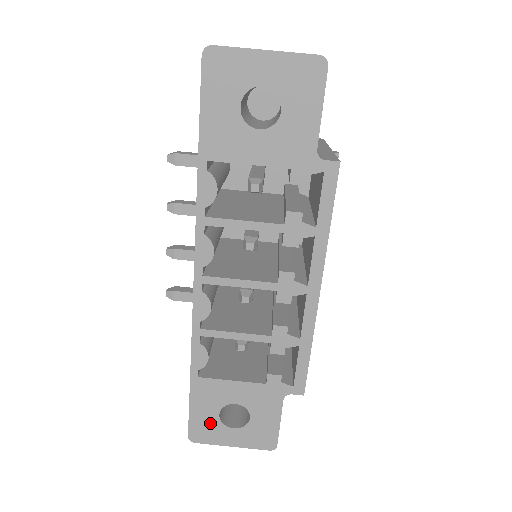
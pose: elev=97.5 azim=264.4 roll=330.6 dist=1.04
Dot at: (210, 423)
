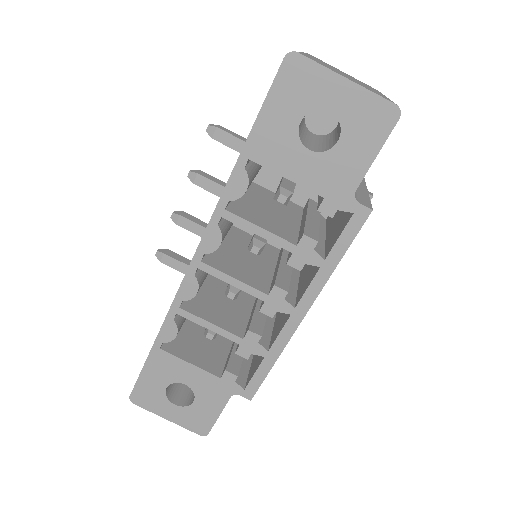
Dot at: (155, 392)
